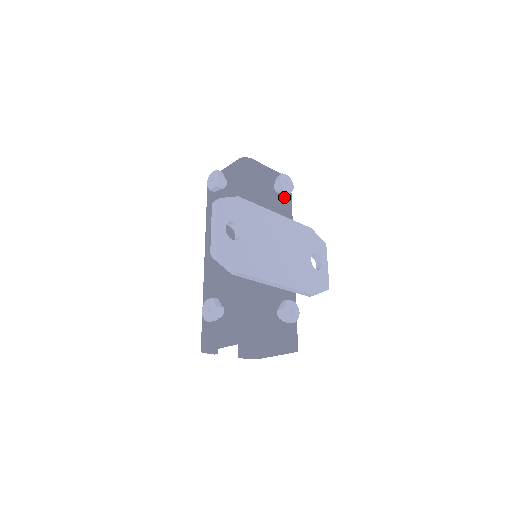
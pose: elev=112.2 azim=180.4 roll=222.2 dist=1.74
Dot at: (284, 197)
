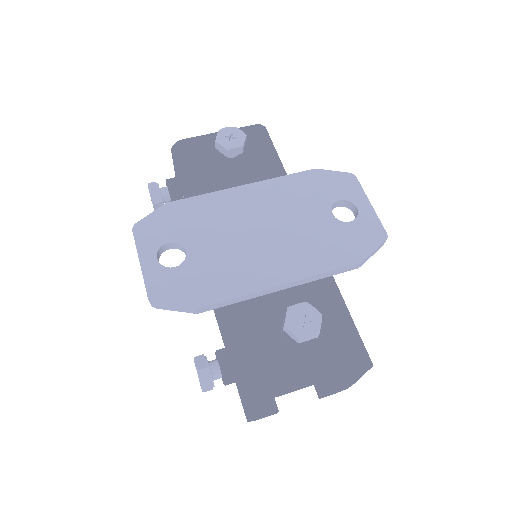
Dot at: (256, 154)
